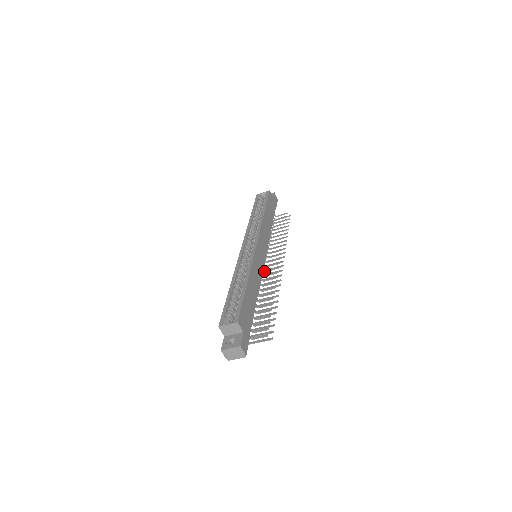
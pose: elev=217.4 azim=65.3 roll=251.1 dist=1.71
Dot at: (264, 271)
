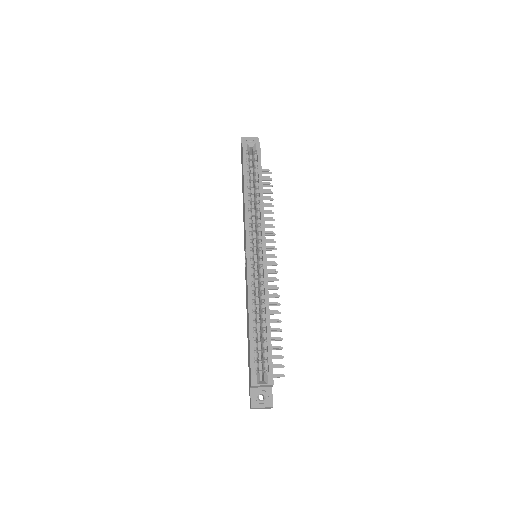
Dot at: occluded
